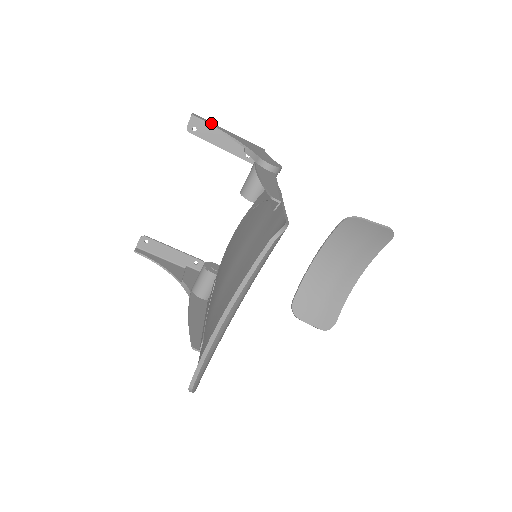
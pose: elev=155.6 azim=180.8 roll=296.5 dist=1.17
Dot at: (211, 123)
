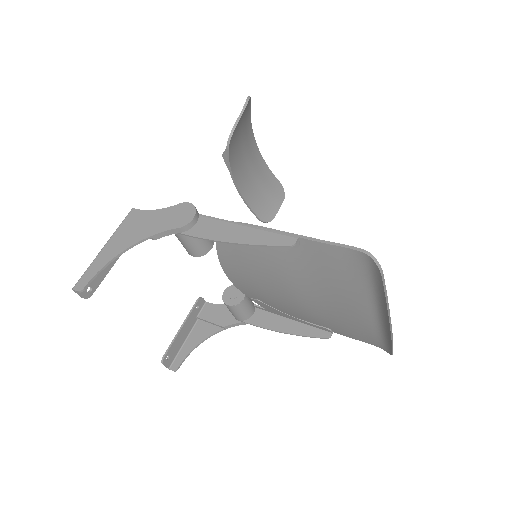
Dot at: (94, 269)
